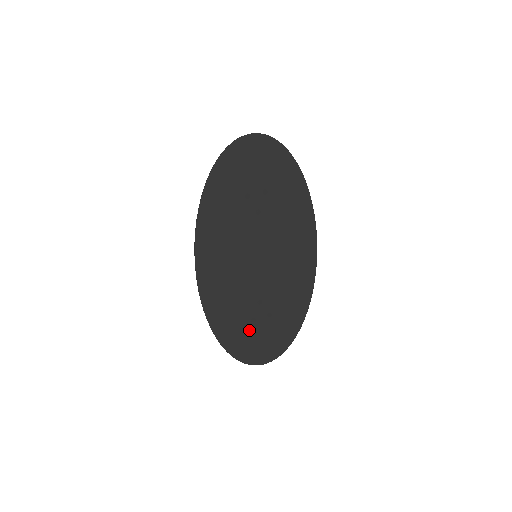
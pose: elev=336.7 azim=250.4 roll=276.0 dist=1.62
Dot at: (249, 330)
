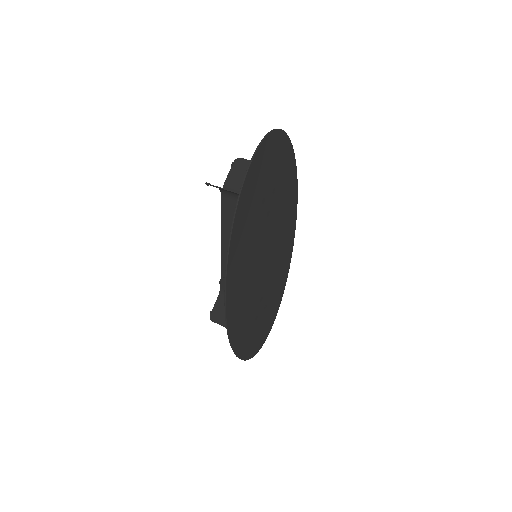
Dot at: (253, 329)
